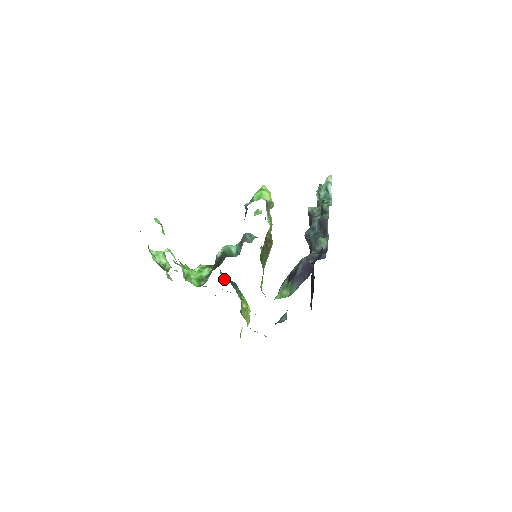
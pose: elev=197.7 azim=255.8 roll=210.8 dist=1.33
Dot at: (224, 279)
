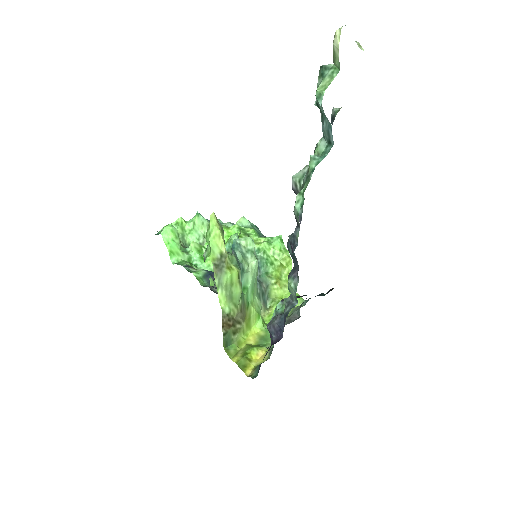
Dot at: occluded
